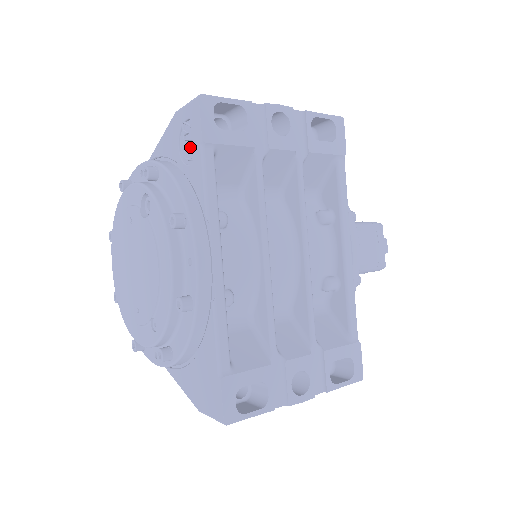
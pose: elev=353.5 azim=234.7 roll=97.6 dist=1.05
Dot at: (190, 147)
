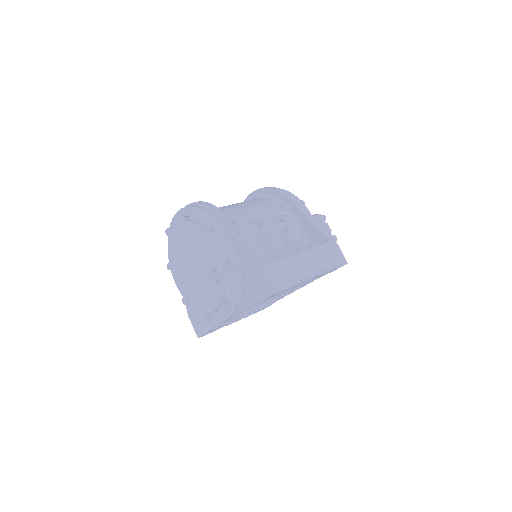
Dot at: (255, 286)
